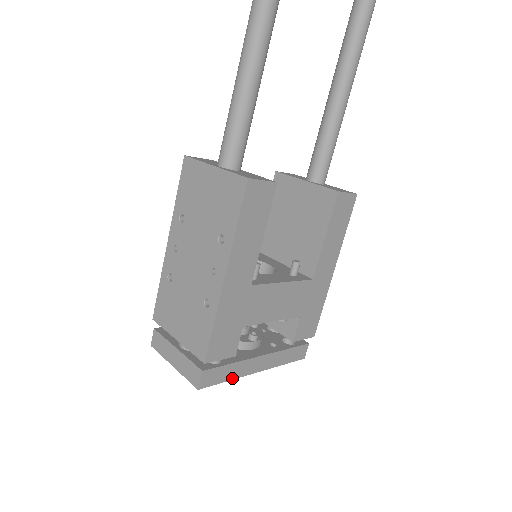
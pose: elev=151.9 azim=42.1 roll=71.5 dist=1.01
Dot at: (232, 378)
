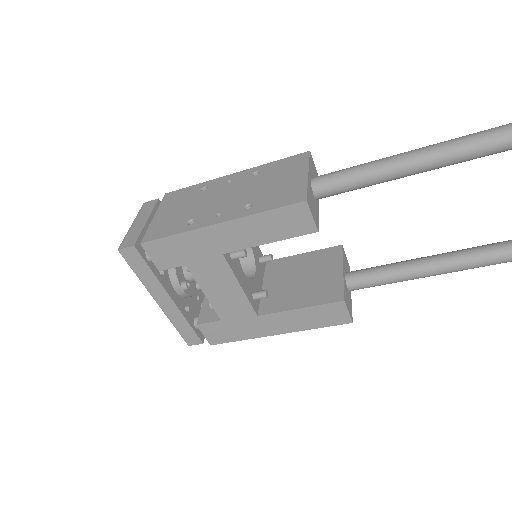
Dot at: (141, 279)
